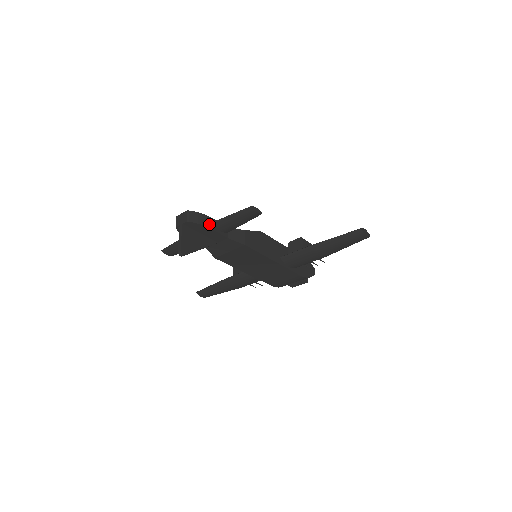
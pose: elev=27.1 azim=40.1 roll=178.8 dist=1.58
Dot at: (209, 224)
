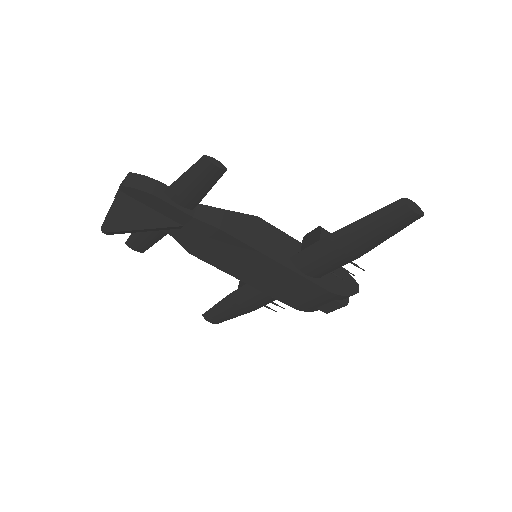
Dot at: (159, 193)
